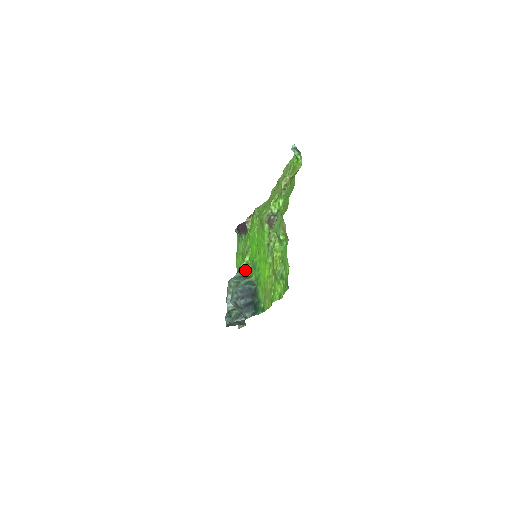
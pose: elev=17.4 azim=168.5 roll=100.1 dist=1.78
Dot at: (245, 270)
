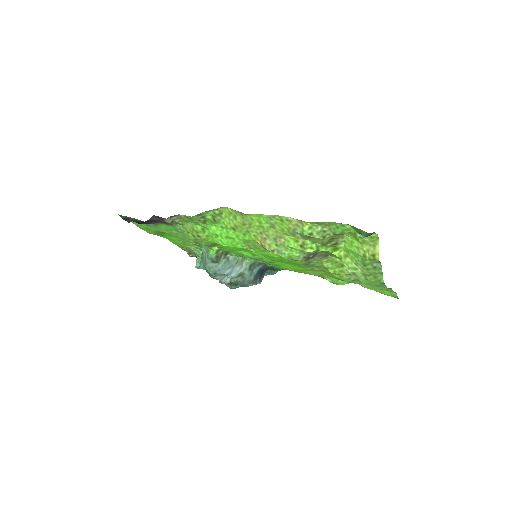
Dot at: (223, 256)
